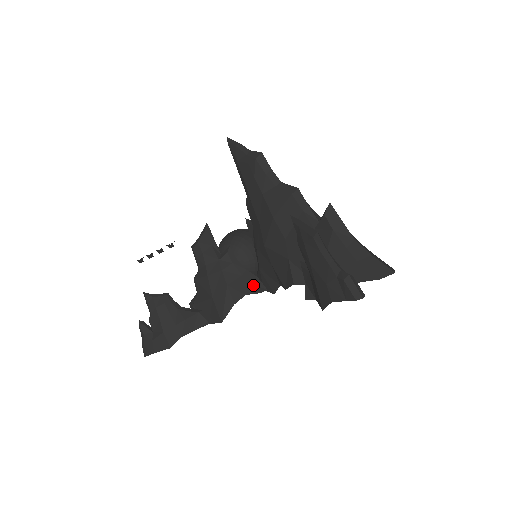
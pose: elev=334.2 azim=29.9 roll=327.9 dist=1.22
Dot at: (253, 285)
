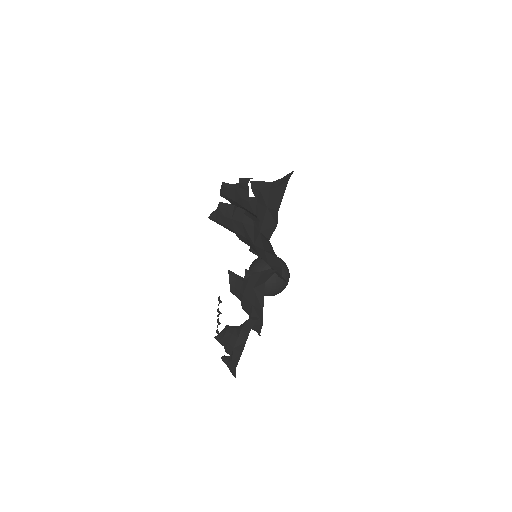
Dot at: (267, 275)
